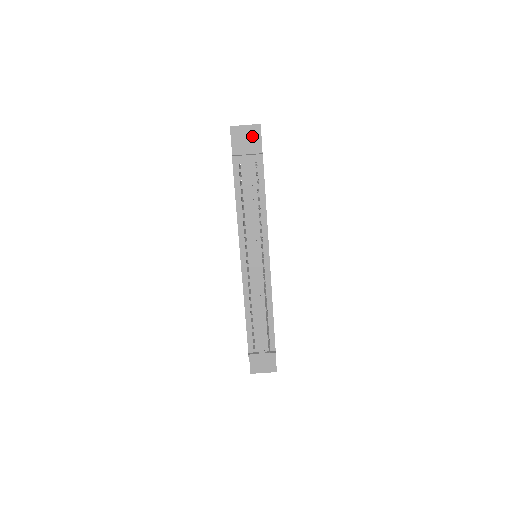
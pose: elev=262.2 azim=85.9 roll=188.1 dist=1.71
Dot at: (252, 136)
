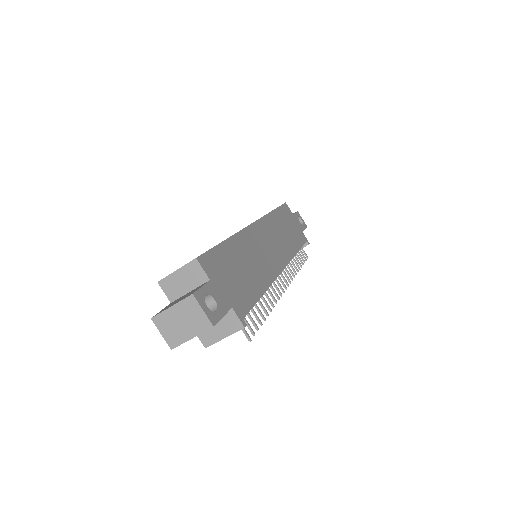
Dot at: occluded
